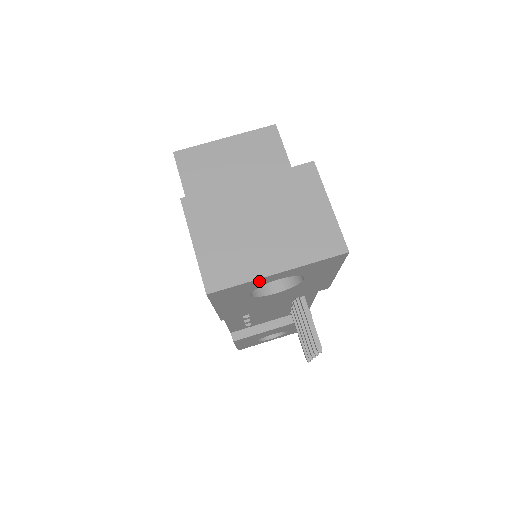
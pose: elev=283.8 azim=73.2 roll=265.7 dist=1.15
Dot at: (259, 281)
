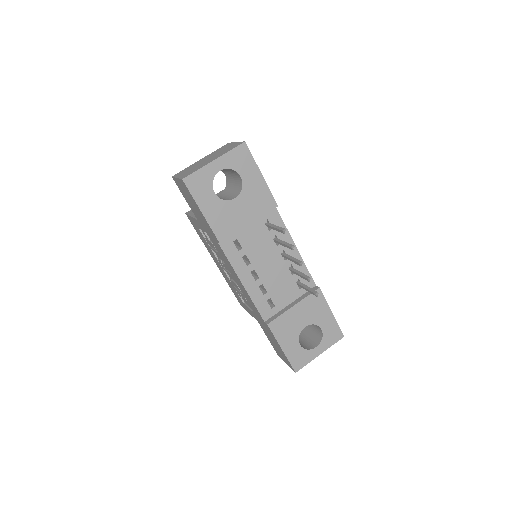
Dot at: (208, 170)
